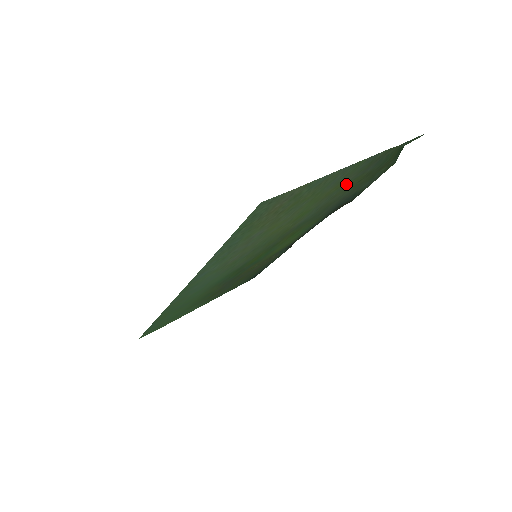
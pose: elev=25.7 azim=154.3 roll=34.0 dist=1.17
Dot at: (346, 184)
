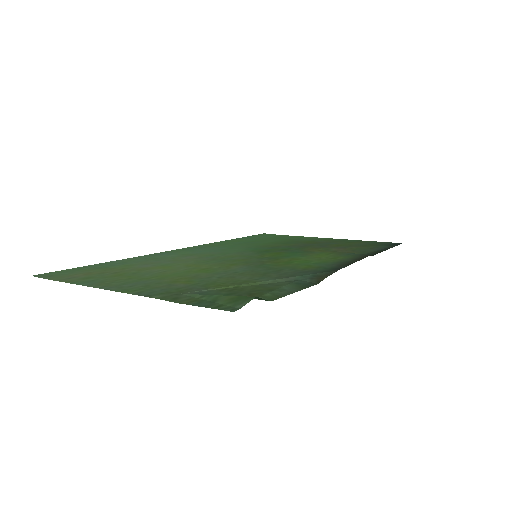
Dot at: (203, 282)
